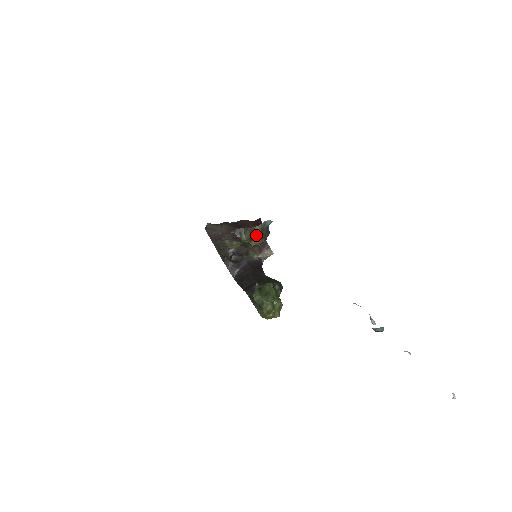
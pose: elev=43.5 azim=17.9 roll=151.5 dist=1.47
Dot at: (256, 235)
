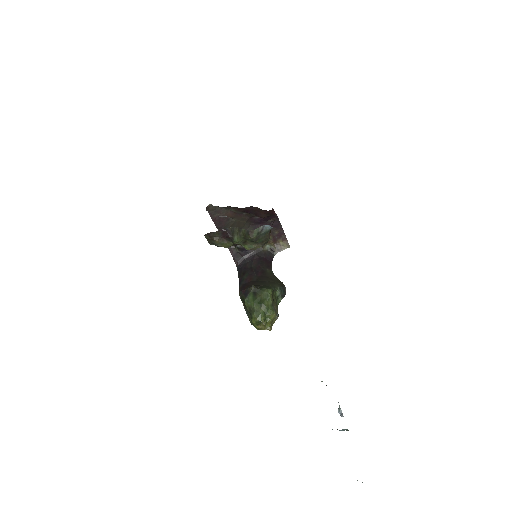
Dot at: (250, 239)
